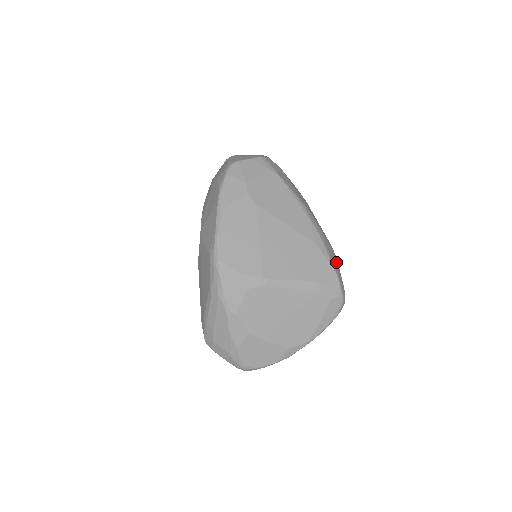
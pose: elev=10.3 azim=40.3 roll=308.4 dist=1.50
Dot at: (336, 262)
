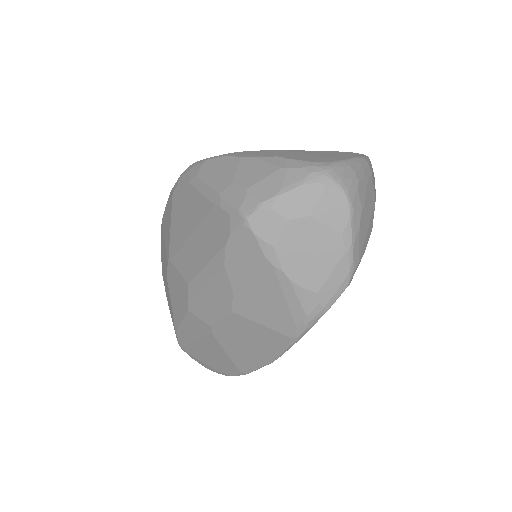
Dot at: occluded
